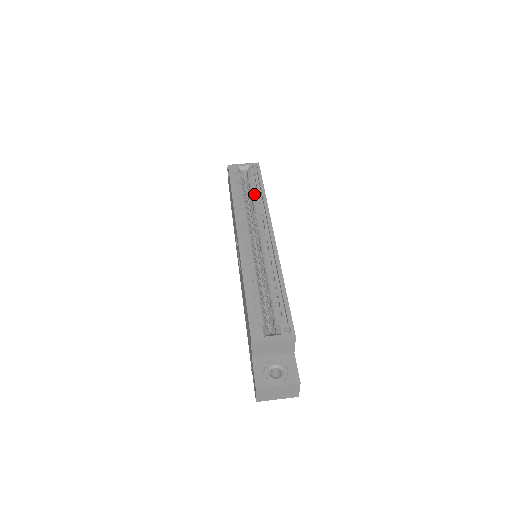
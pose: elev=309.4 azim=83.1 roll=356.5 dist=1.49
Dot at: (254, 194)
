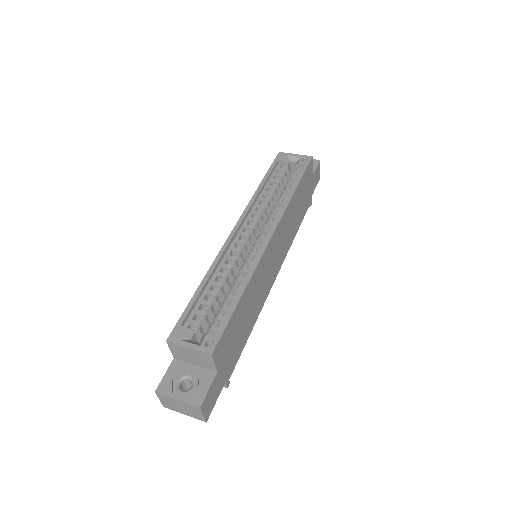
Dot at: (285, 189)
